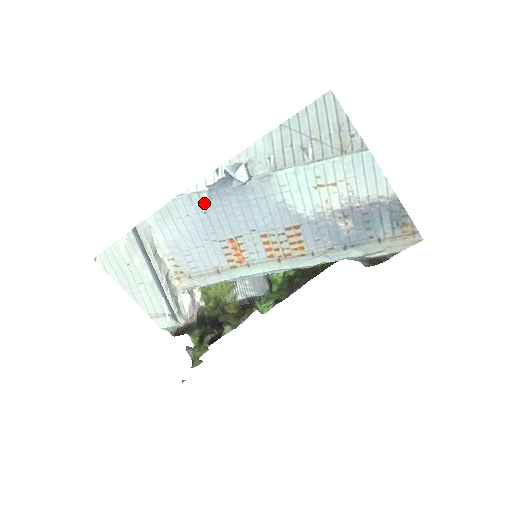
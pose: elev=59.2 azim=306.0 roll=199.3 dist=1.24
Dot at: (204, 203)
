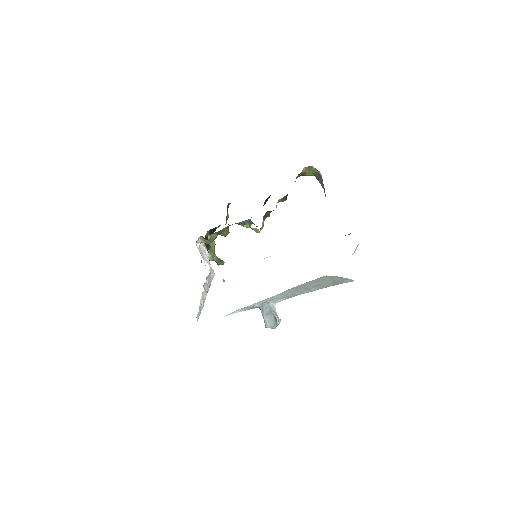
Dot at: occluded
